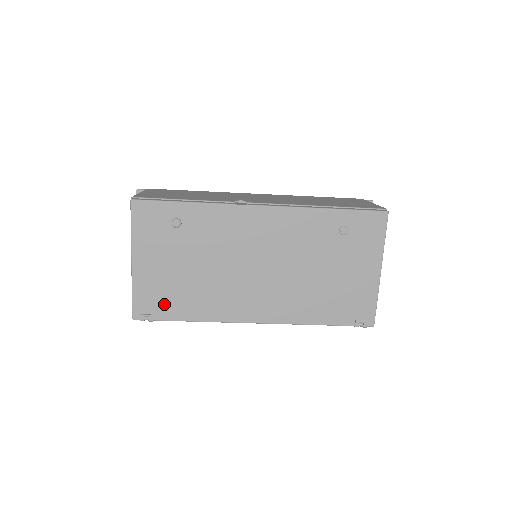
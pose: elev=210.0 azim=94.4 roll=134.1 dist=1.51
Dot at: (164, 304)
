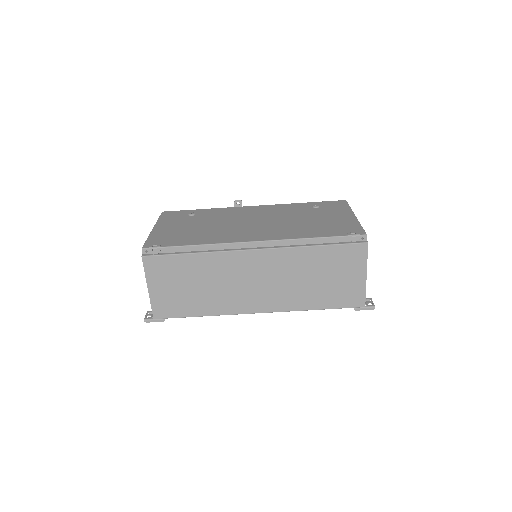
Dot at: (173, 240)
